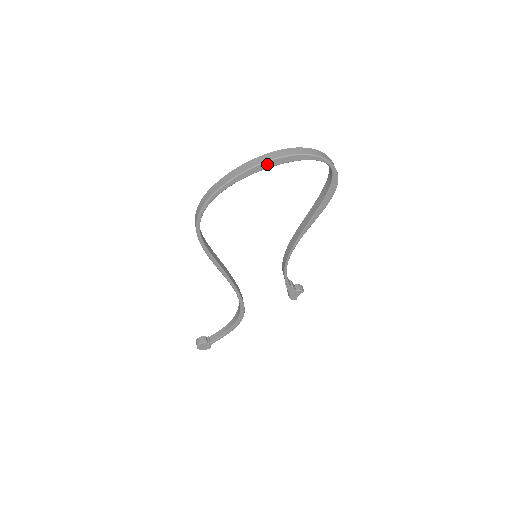
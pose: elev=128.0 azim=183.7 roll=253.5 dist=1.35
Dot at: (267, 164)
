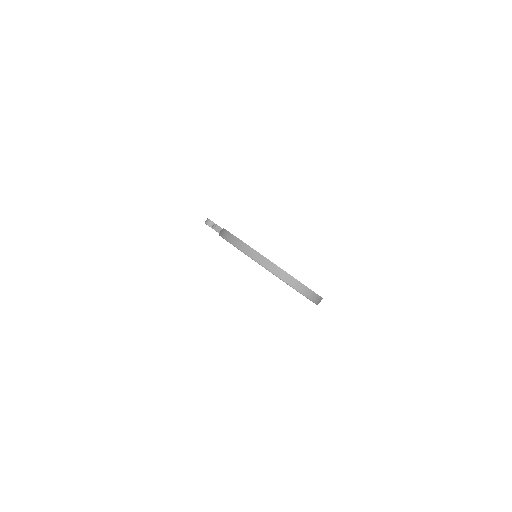
Dot at: (273, 274)
